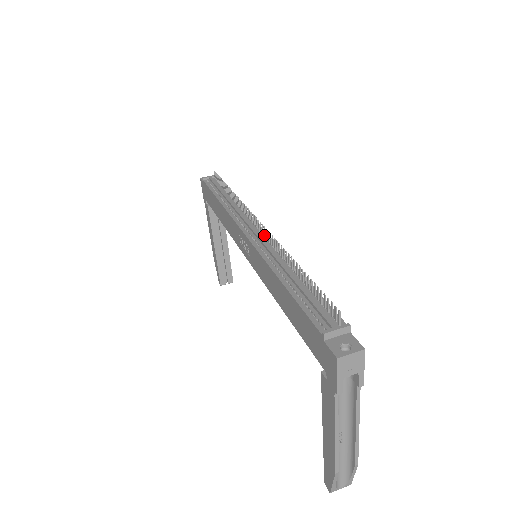
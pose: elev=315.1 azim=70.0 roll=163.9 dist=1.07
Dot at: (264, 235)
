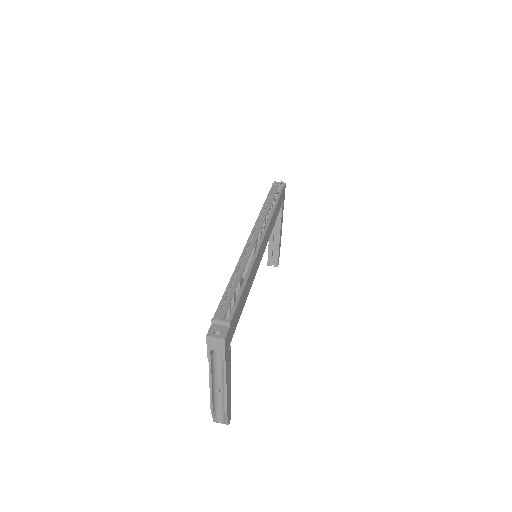
Dot at: (256, 245)
